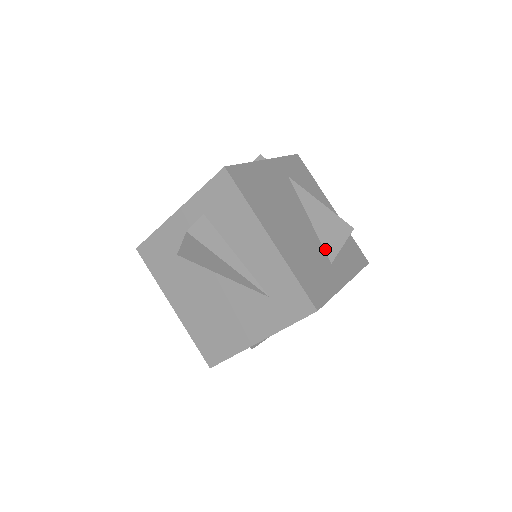
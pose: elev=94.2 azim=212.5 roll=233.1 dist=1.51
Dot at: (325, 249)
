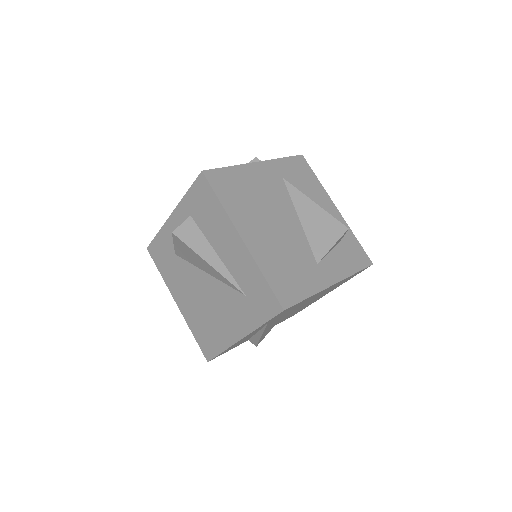
Dot at: (312, 249)
